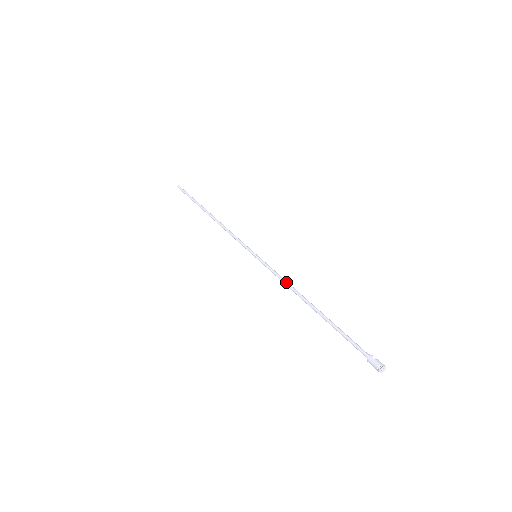
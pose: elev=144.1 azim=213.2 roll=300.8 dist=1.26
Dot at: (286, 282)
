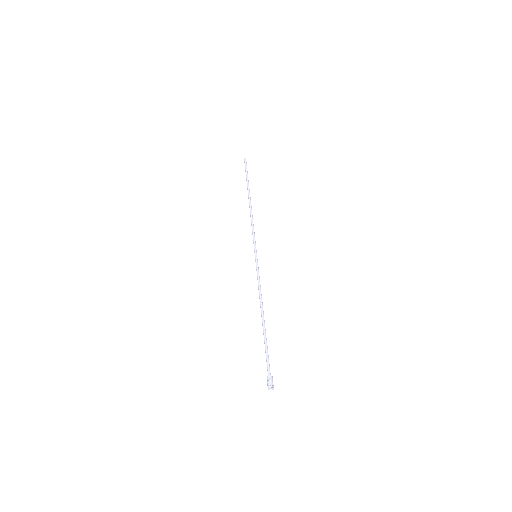
Dot at: occluded
